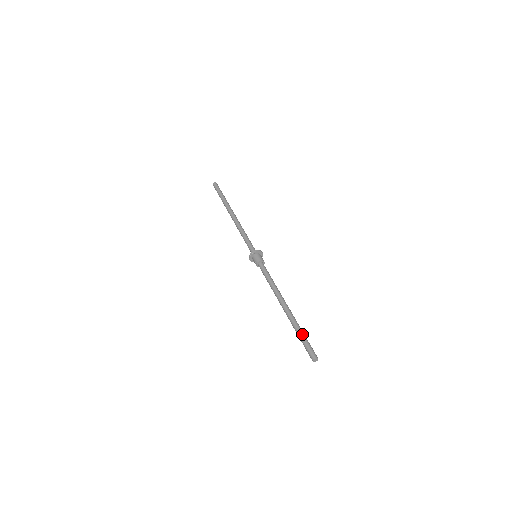
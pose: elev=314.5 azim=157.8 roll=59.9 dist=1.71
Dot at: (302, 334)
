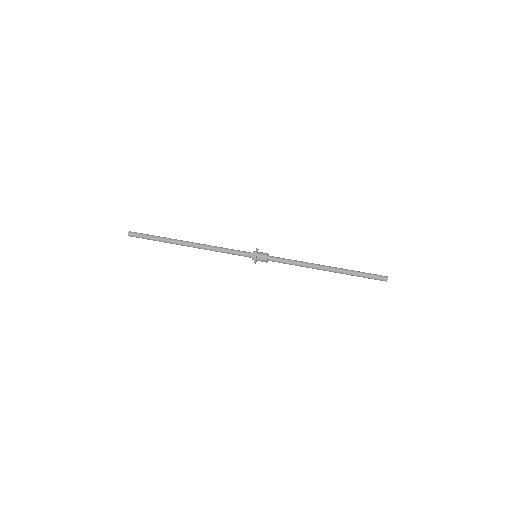
Dot at: (361, 276)
